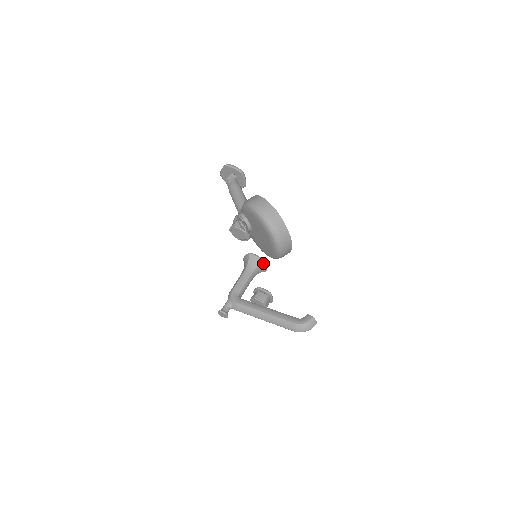
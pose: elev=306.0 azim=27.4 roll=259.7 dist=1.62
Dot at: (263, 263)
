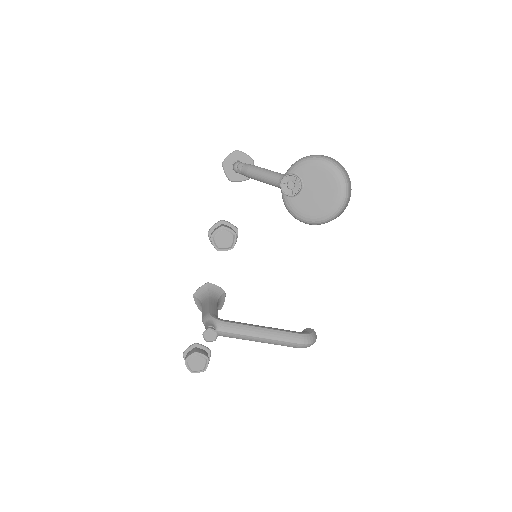
Dot at: (224, 294)
